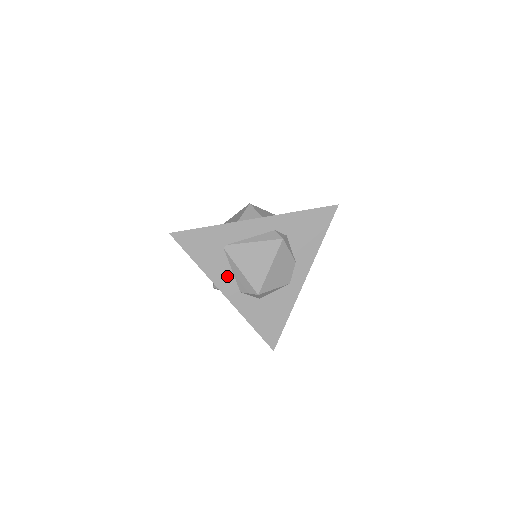
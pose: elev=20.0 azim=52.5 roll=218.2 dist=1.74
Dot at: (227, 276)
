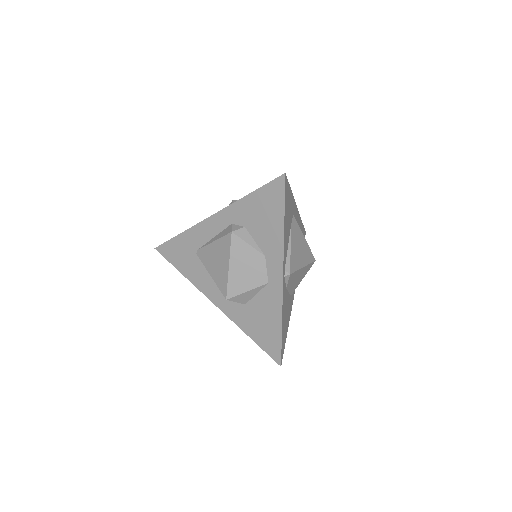
Dot at: (209, 283)
